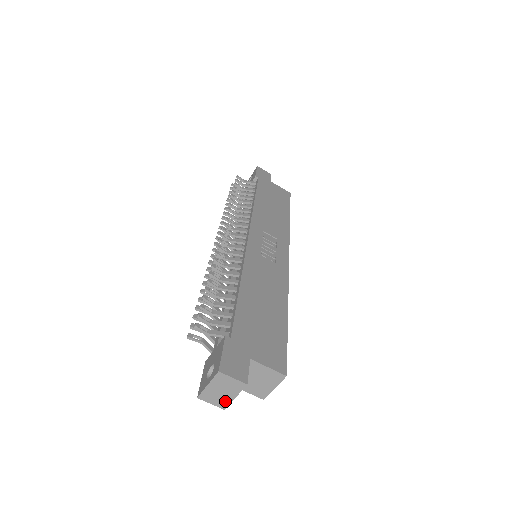
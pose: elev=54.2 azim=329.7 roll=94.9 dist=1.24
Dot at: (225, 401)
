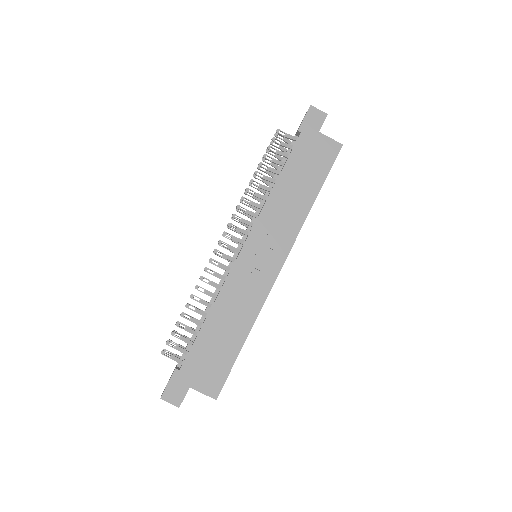
Dot at: occluded
